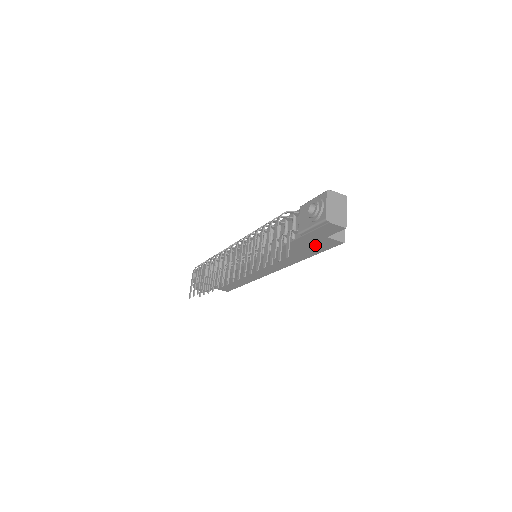
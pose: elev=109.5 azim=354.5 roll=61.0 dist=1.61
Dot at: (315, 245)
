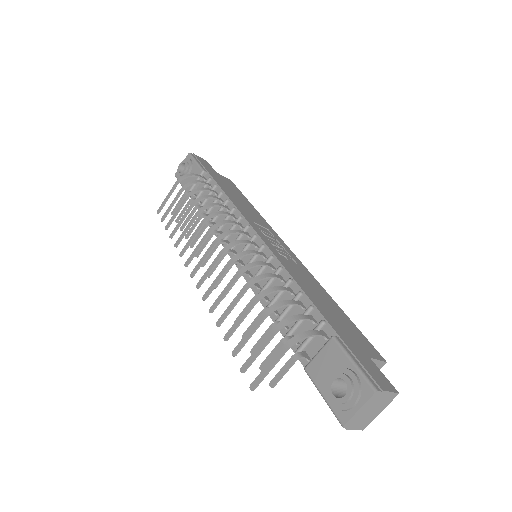
Dot at: occluded
